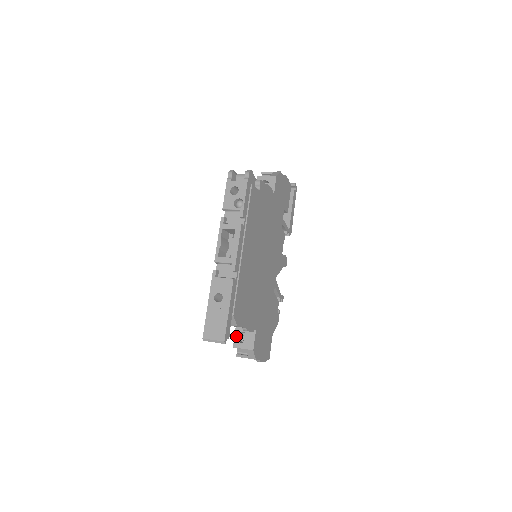
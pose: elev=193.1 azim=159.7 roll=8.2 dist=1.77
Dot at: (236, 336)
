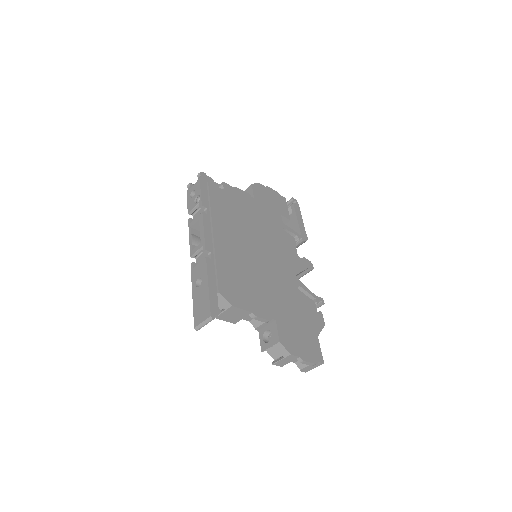
Dot at: (261, 339)
